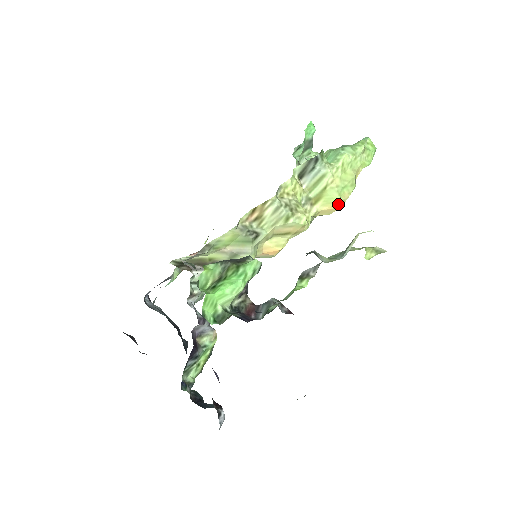
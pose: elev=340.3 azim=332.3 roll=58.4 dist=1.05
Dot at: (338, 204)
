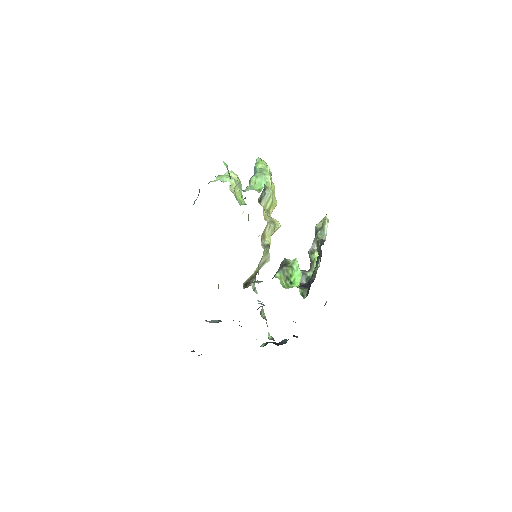
Dot at: (276, 205)
